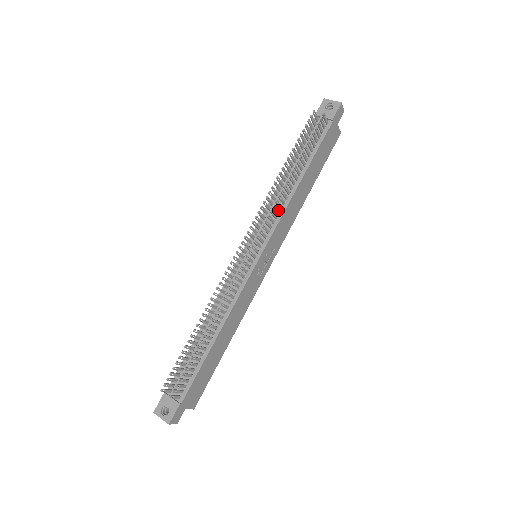
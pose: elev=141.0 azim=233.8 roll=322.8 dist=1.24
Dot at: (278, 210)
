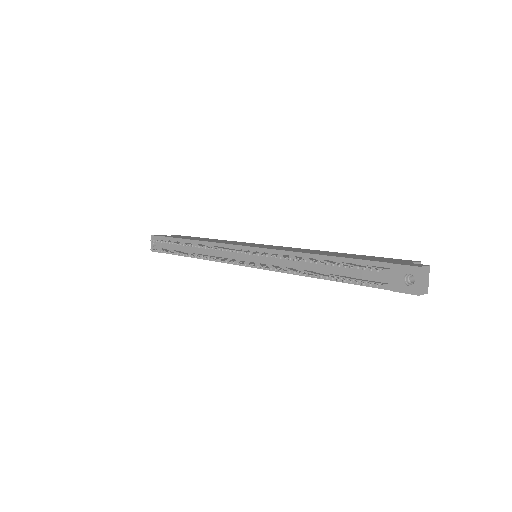
Dot at: occluded
